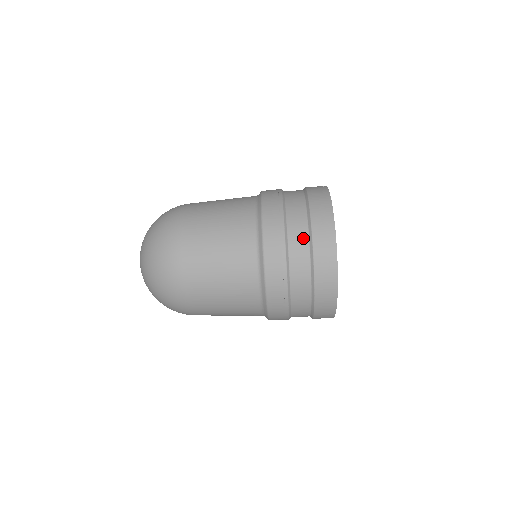
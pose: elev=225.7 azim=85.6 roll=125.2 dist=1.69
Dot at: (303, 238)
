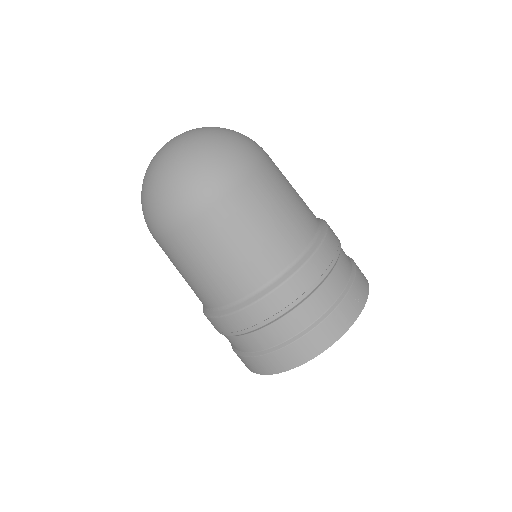
Dot at: (349, 263)
